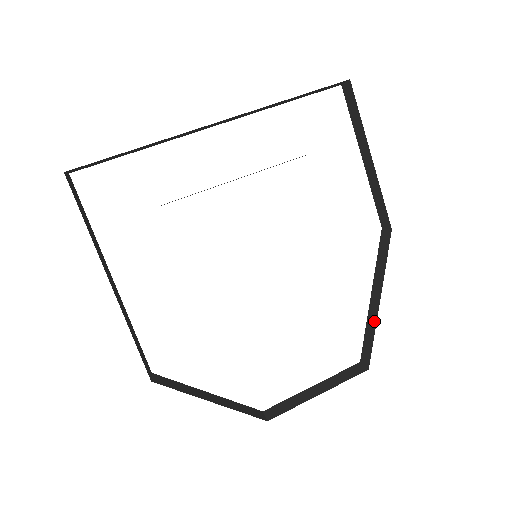
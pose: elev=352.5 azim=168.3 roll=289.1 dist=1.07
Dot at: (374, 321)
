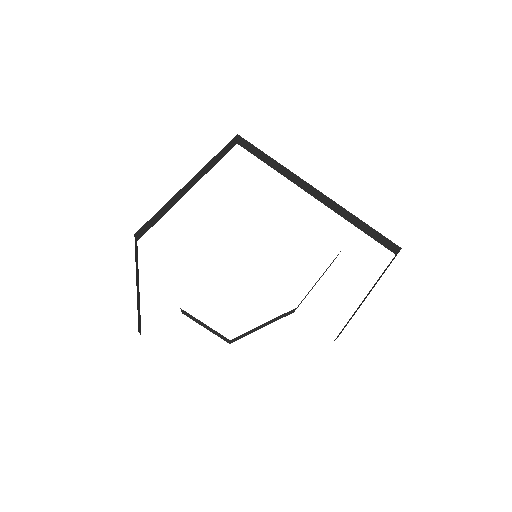
Dot at: occluded
